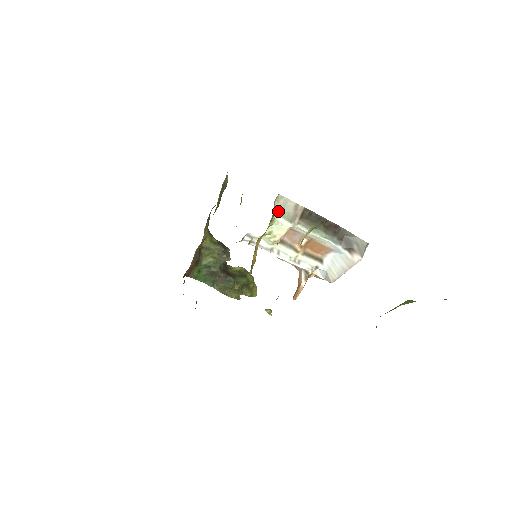
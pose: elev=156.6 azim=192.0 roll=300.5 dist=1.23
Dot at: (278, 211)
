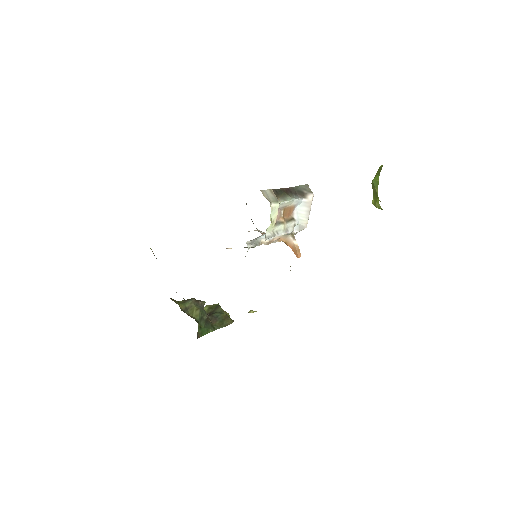
Dot at: (269, 201)
